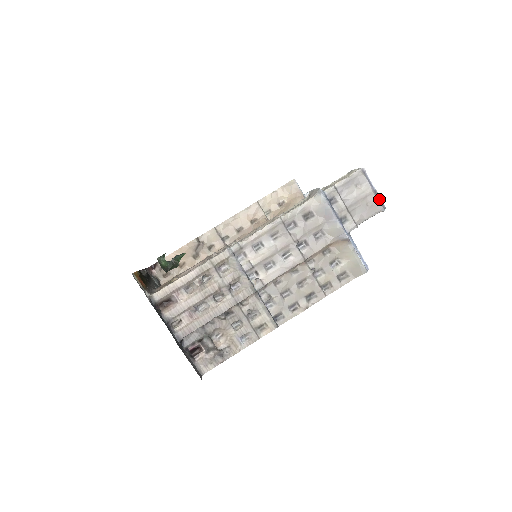
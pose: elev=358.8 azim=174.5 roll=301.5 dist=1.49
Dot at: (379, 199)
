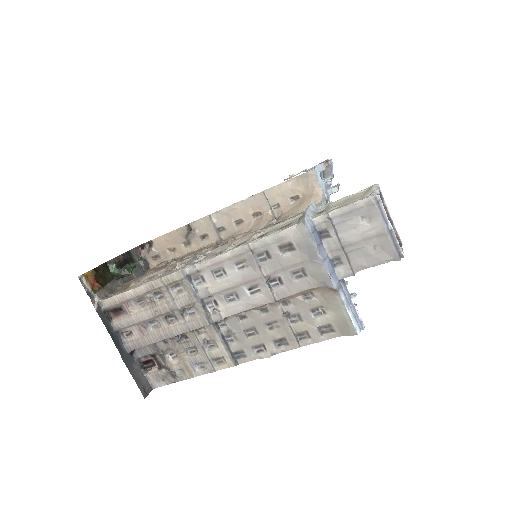
Dot at: (395, 243)
